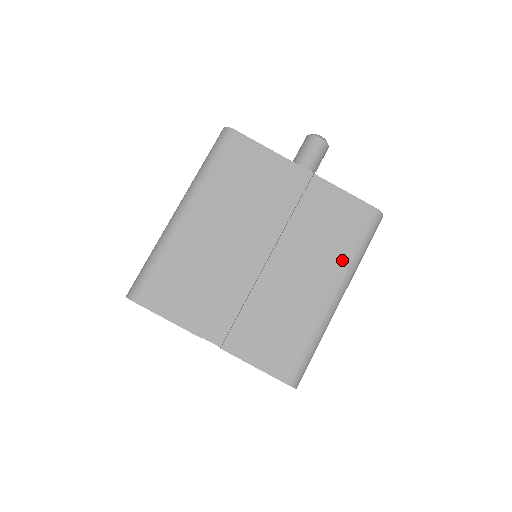
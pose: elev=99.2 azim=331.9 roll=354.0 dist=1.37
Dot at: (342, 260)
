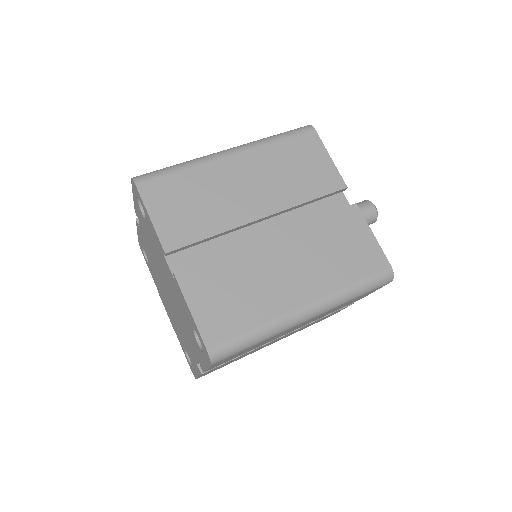
Dot at: (333, 284)
